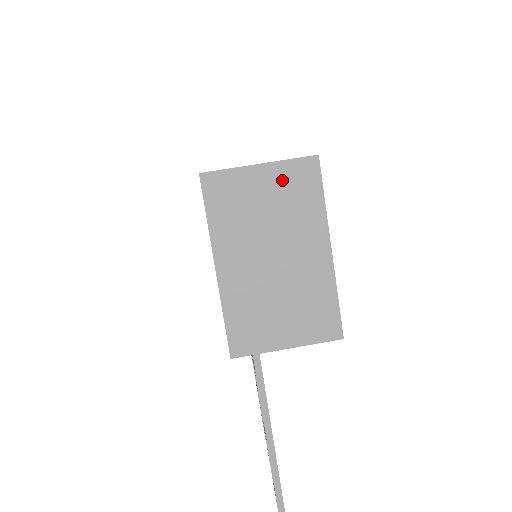
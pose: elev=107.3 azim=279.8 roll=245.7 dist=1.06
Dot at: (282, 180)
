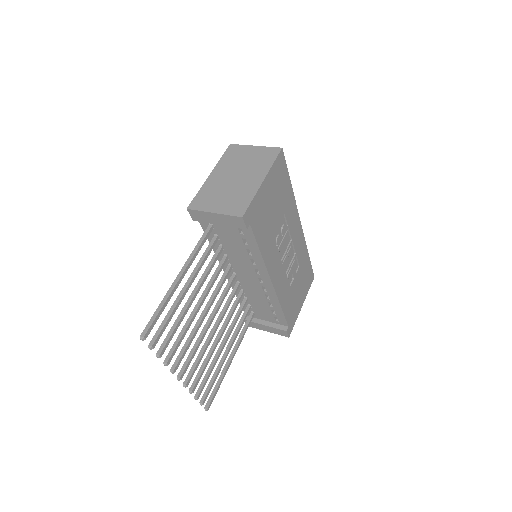
Dot at: (261, 152)
